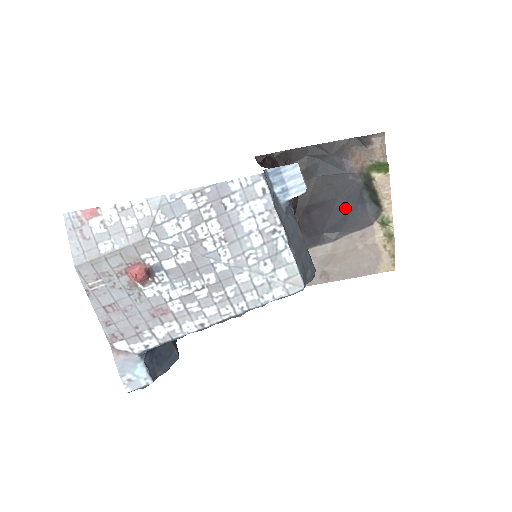
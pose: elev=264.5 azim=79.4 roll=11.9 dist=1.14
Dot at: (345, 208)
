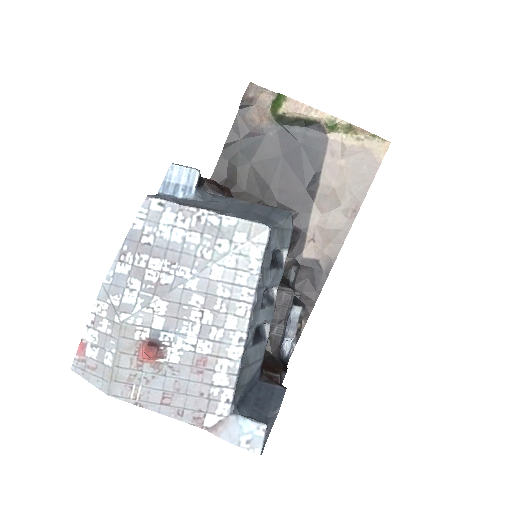
Dot at: (296, 155)
